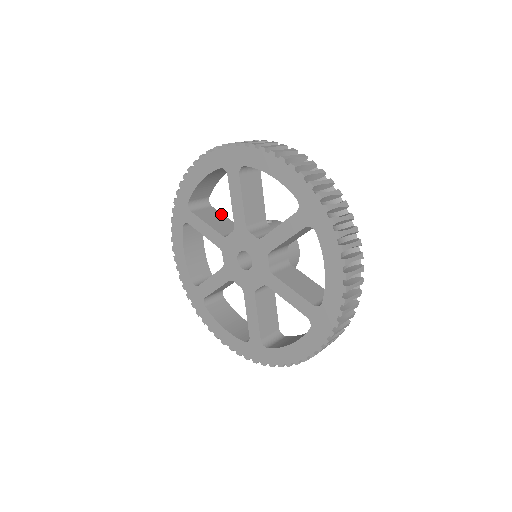
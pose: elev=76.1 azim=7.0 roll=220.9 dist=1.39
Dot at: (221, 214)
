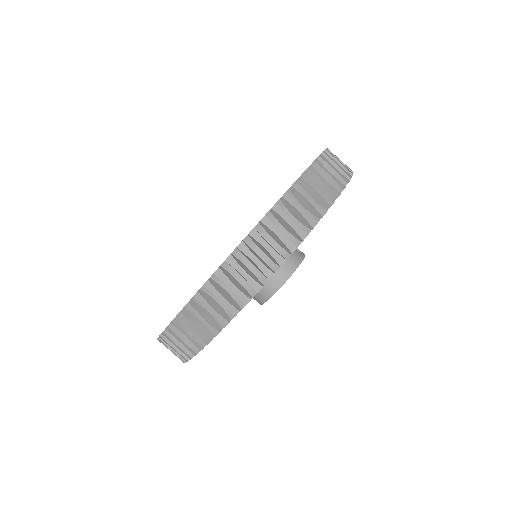
Dot at: occluded
